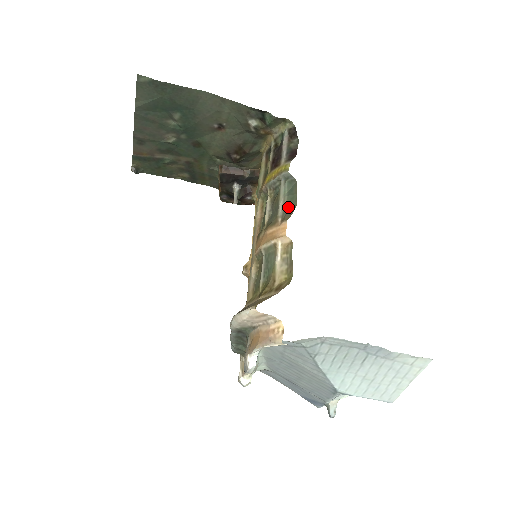
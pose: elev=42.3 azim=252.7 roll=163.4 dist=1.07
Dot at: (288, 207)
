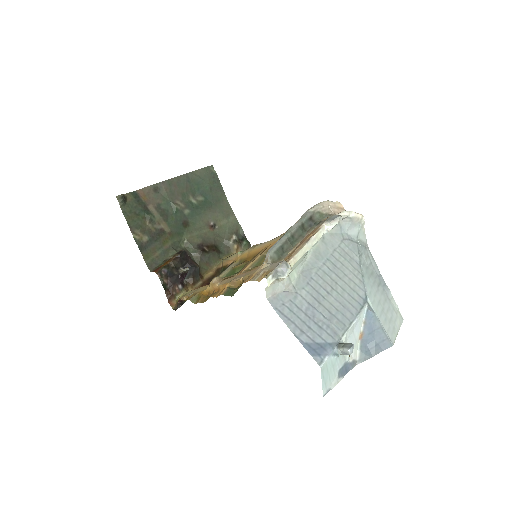
Dot at: occluded
